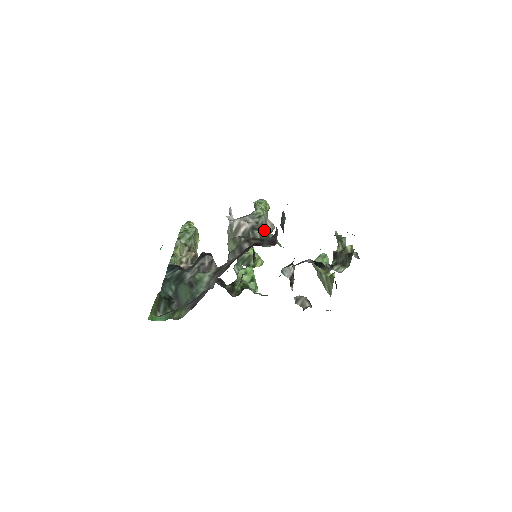
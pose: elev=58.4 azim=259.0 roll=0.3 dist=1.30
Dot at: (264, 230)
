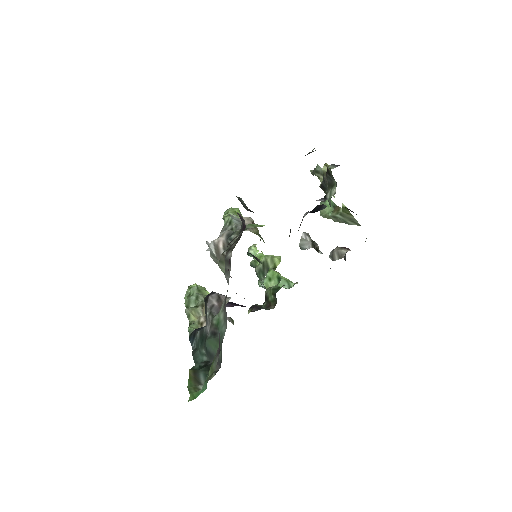
Dot at: occluded
